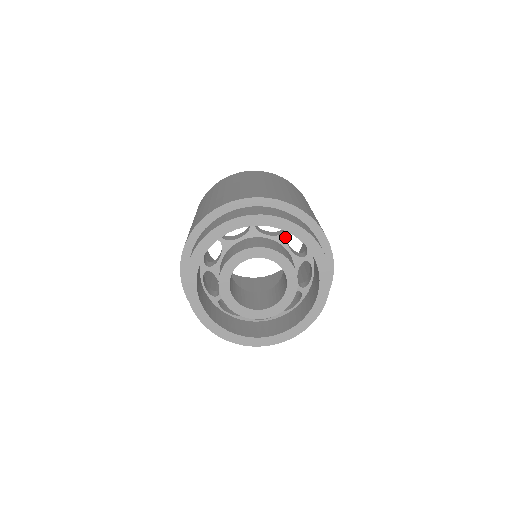
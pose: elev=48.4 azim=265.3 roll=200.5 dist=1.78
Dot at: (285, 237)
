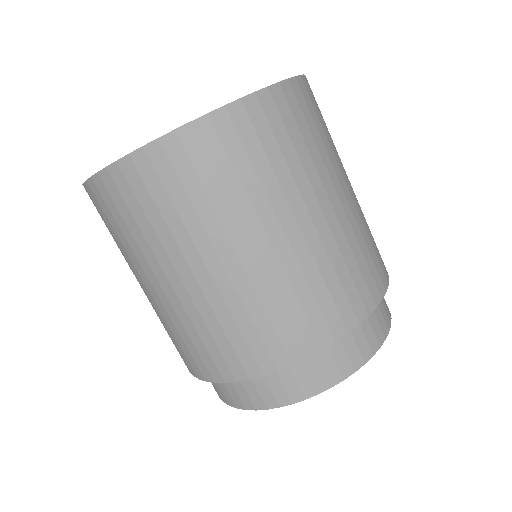
Dot at: occluded
